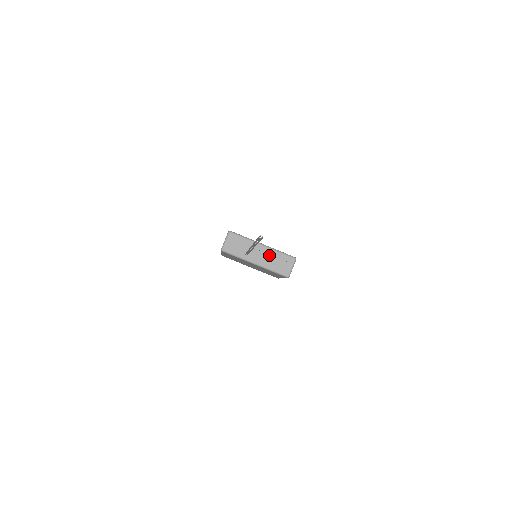
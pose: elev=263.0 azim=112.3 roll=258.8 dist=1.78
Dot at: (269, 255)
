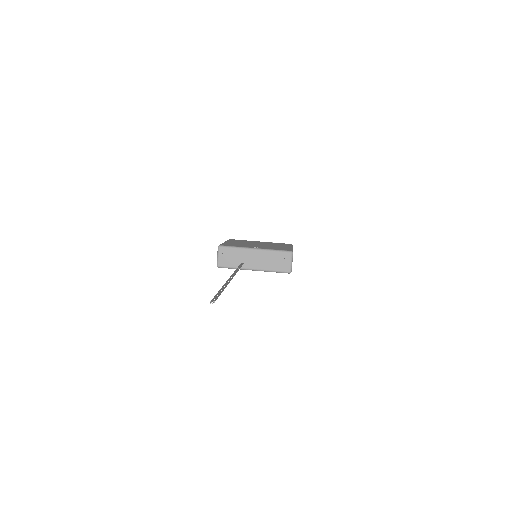
Dot at: (264, 257)
